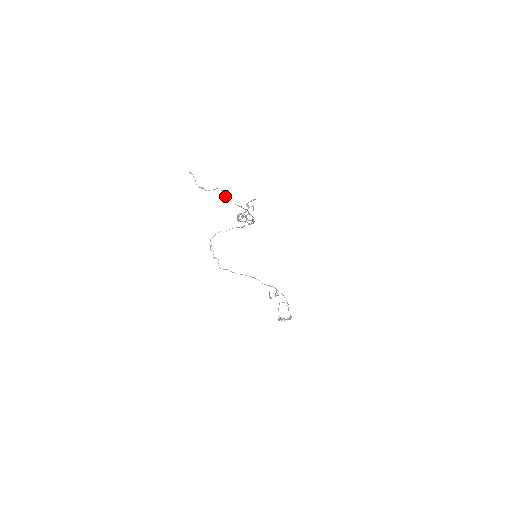
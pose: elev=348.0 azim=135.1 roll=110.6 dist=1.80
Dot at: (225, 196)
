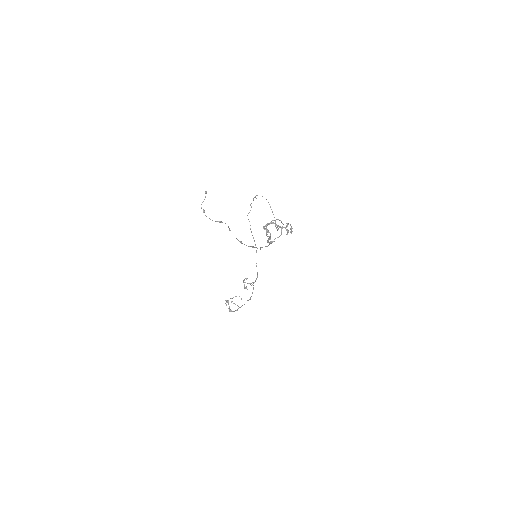
Dot at: (229, 229)
